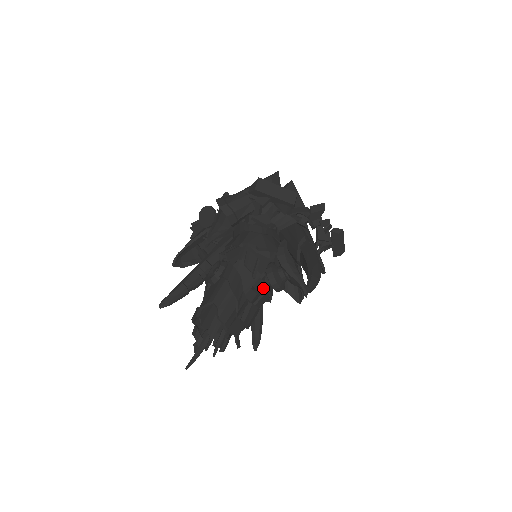
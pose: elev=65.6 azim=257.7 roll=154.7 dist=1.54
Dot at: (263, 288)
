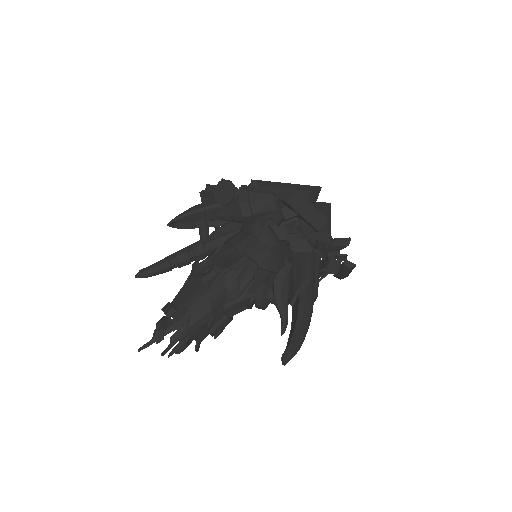
Dot at: occluded
